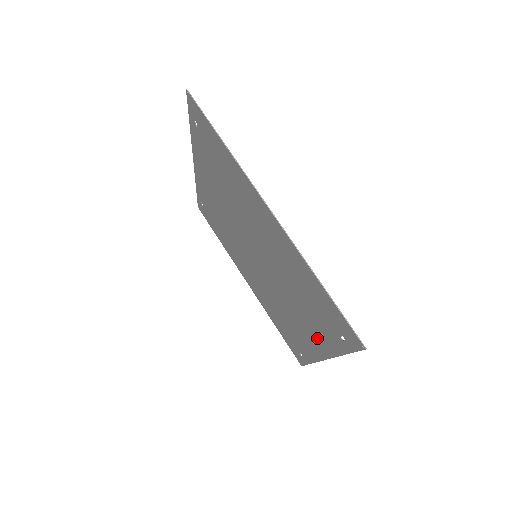
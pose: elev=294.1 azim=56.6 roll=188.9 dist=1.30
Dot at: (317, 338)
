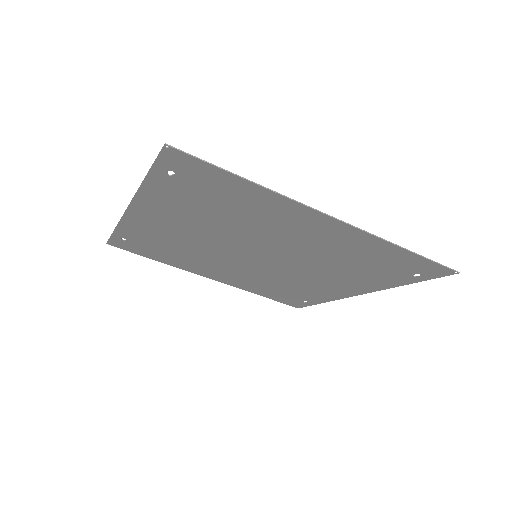
Dot at: (358, 285)
